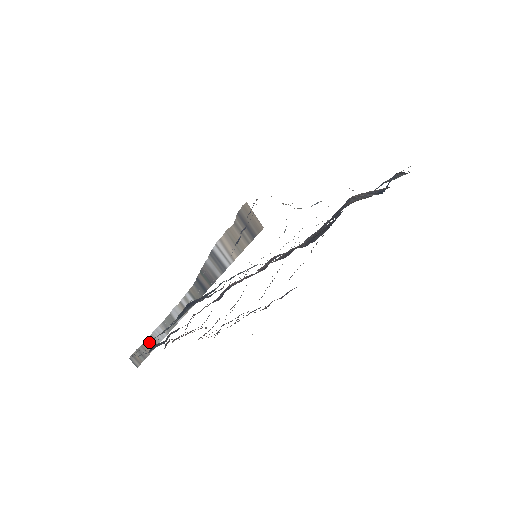
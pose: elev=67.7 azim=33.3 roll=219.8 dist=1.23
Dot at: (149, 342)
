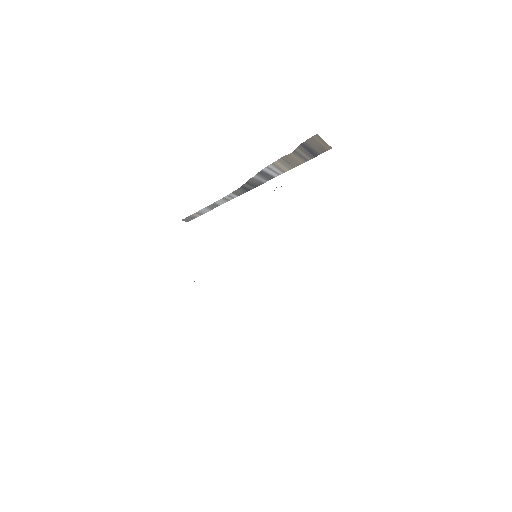
Dot at: (196, 214)
